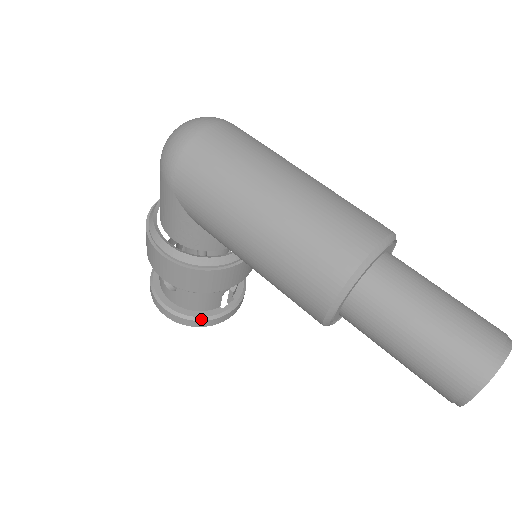
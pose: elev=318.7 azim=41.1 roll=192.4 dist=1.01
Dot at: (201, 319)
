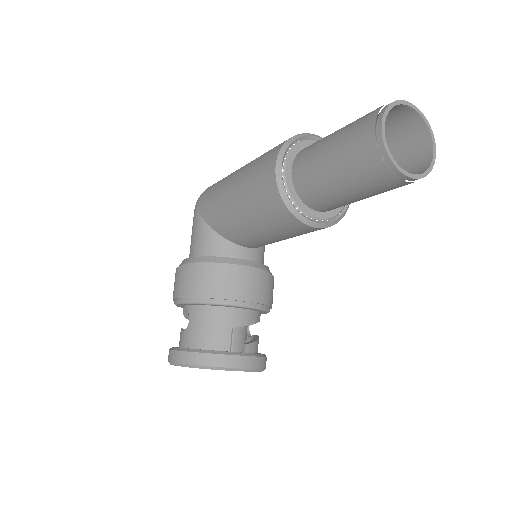
Dot at: (206, 352)
